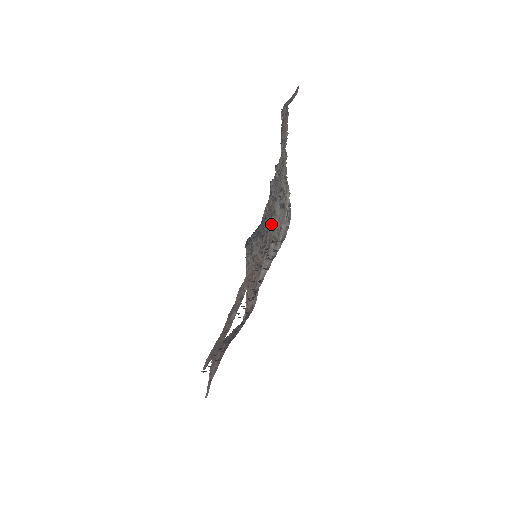
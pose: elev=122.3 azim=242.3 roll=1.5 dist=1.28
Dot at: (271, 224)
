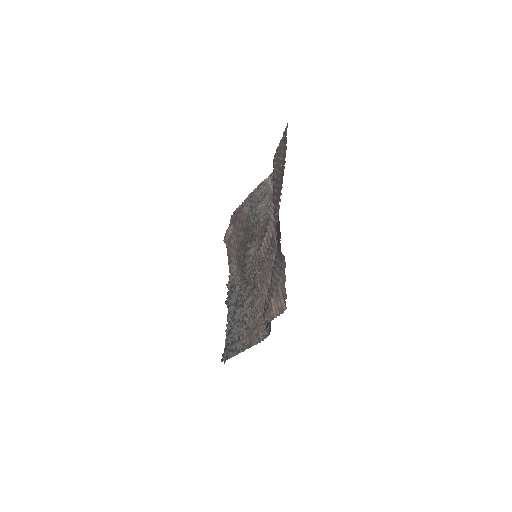
Dot at: (259, 224)
